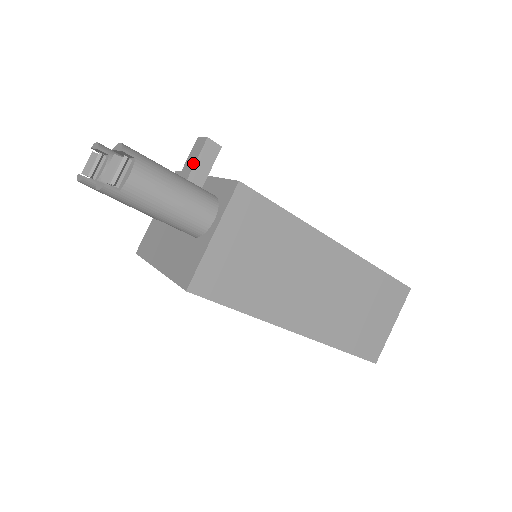
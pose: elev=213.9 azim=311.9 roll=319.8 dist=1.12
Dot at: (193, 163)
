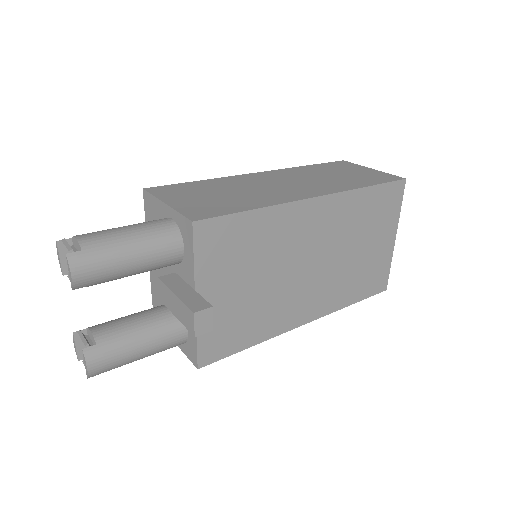
Dot at: (179, 318)
